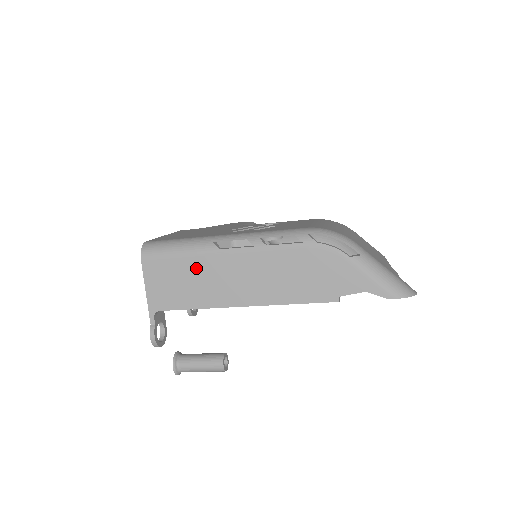
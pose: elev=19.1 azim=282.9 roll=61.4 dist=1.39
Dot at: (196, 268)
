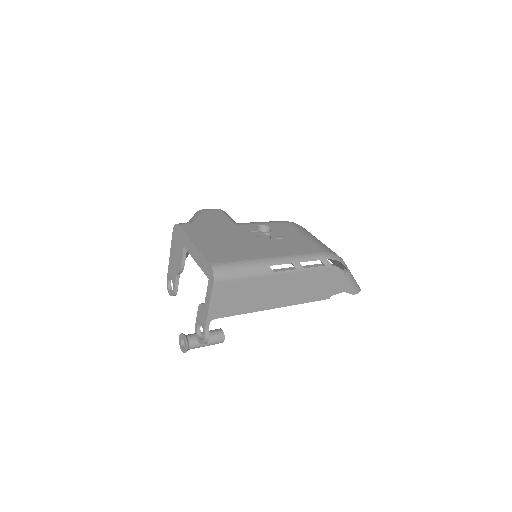
Dot at: (254, 286)
